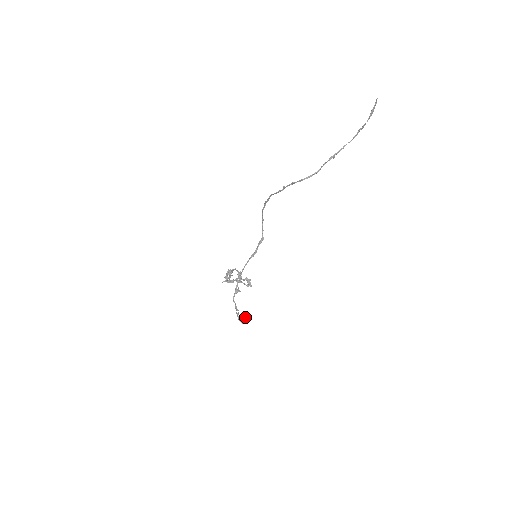
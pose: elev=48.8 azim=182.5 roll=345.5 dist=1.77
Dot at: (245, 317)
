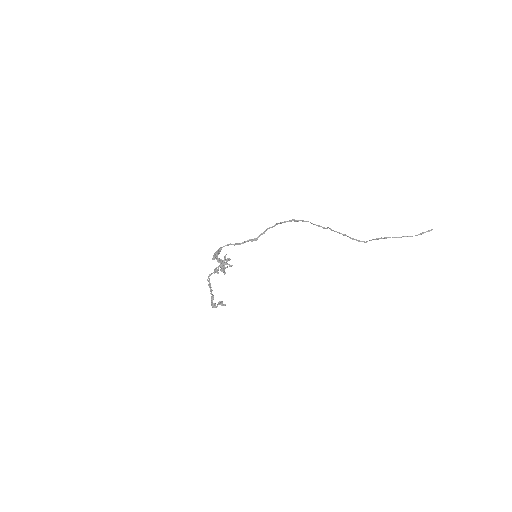
Dot at: (221, 304)
